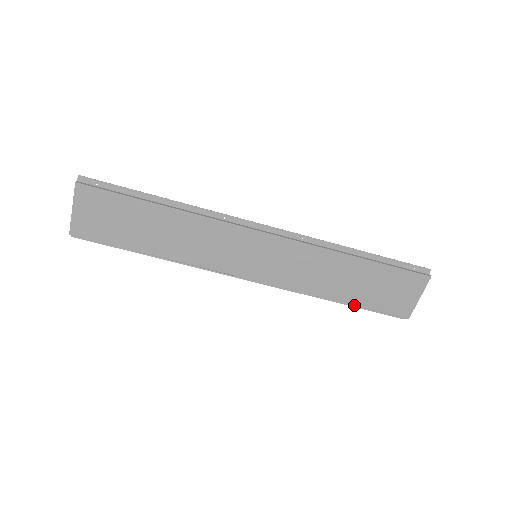
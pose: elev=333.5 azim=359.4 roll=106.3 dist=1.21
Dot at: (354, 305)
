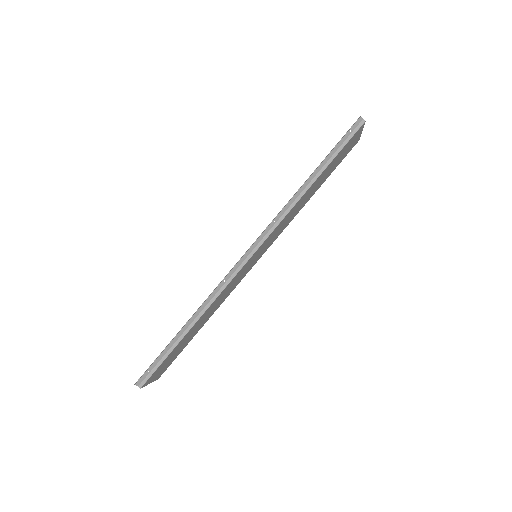
Dot at: occluded
